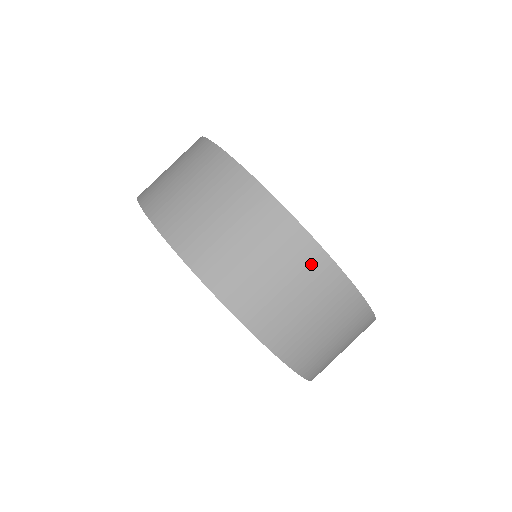
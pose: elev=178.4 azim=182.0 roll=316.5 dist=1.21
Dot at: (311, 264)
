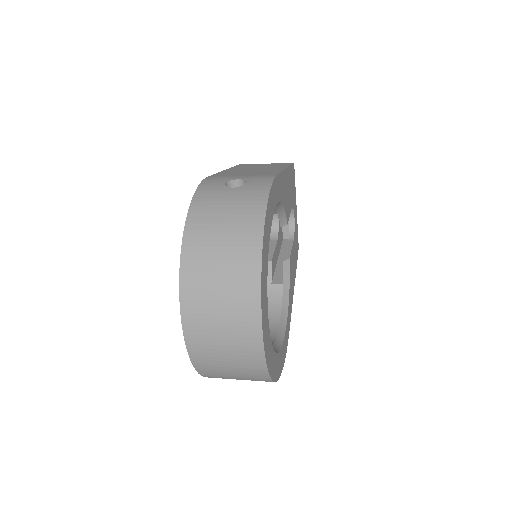
Dot at: (253, 363)
